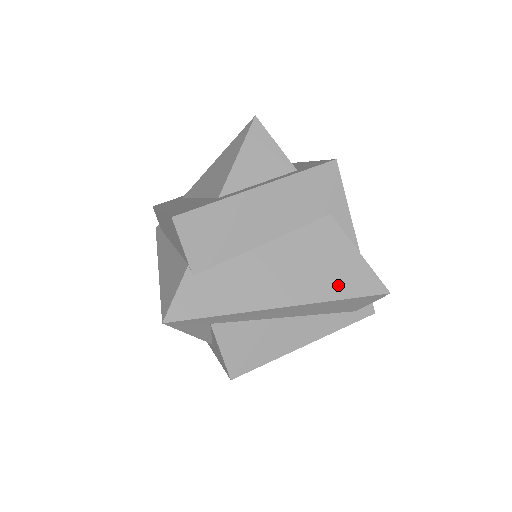
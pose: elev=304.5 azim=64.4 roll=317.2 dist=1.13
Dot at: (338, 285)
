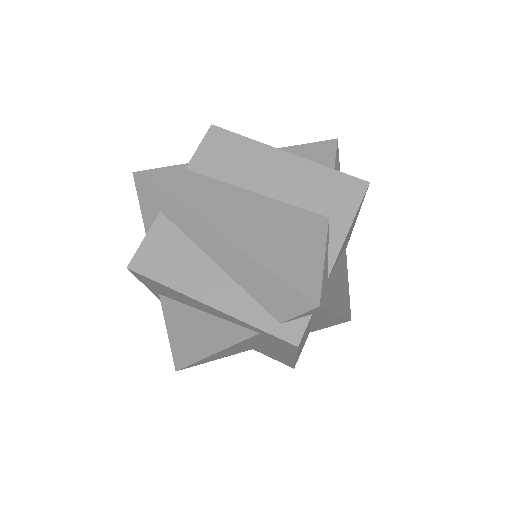
Dot at: (278, 259)
